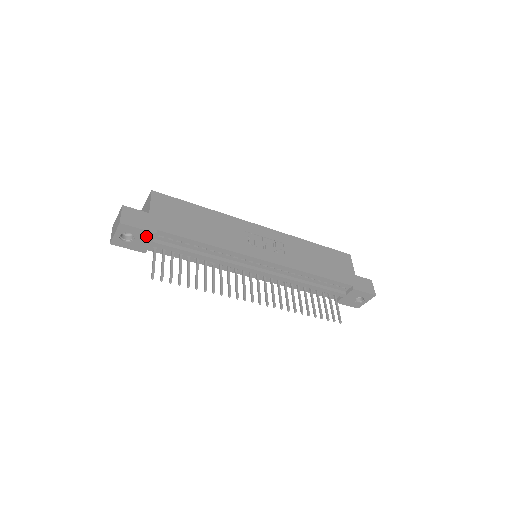
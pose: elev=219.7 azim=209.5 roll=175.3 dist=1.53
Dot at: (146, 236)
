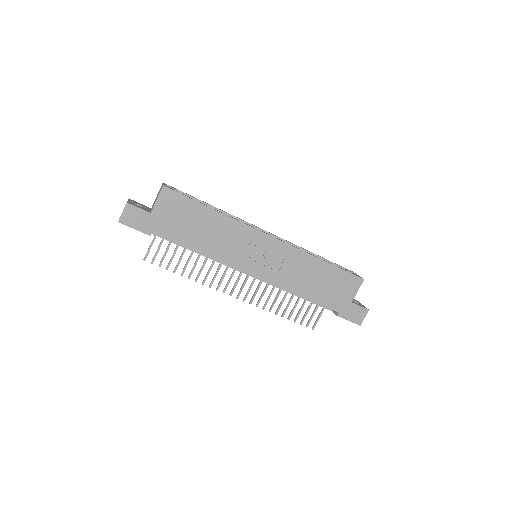
Dot at: occluded
